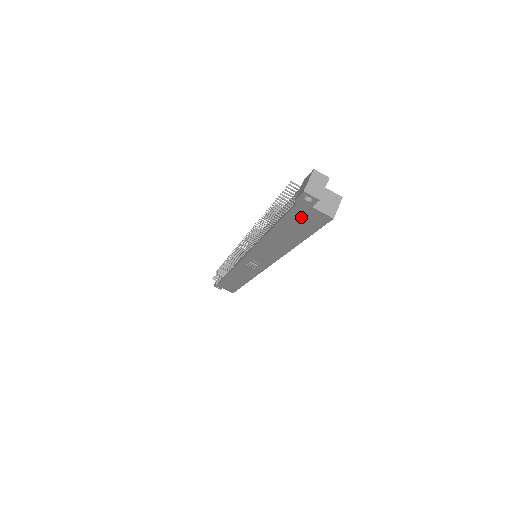
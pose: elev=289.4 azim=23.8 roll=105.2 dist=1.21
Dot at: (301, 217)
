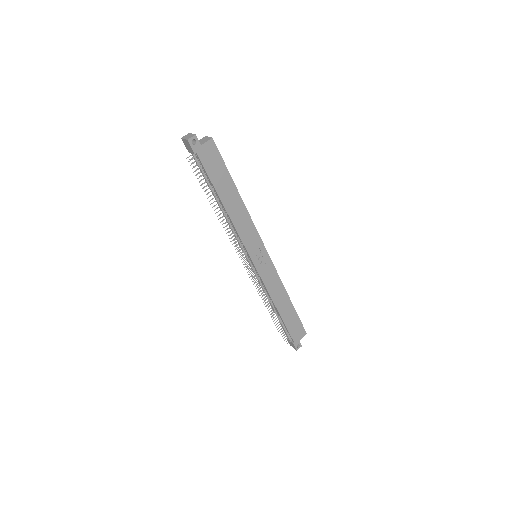
Dot at: (209, 162)
